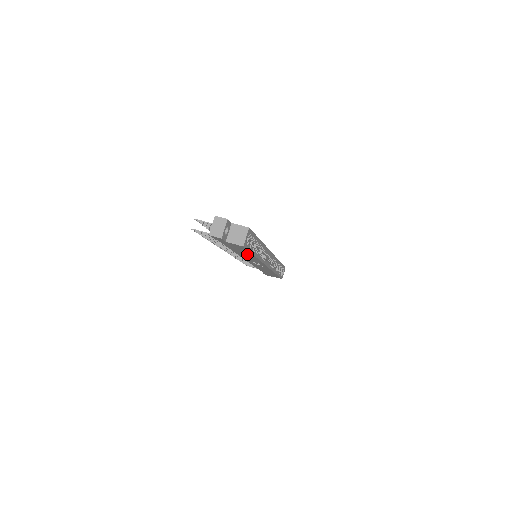
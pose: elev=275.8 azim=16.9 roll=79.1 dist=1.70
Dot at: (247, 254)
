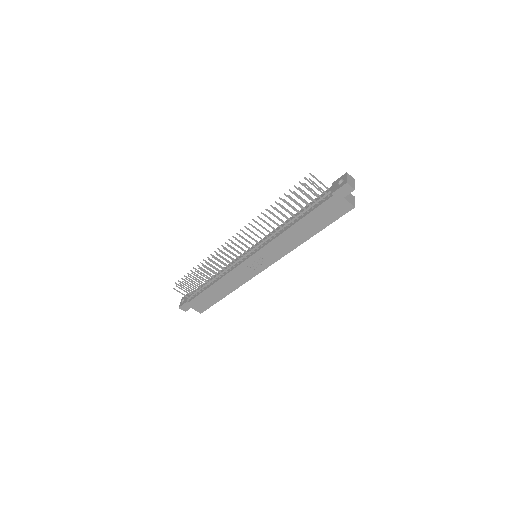
Dot at: (308, 231)
